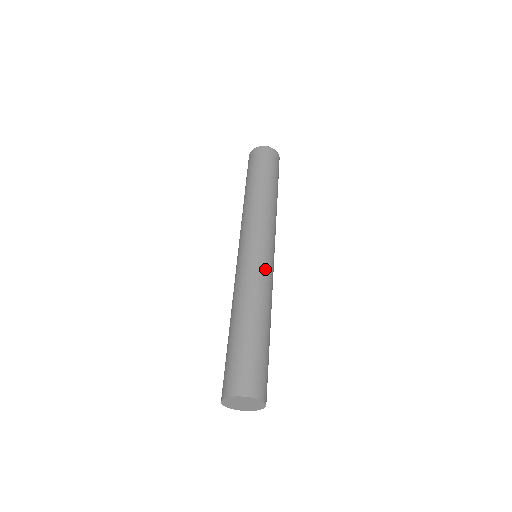
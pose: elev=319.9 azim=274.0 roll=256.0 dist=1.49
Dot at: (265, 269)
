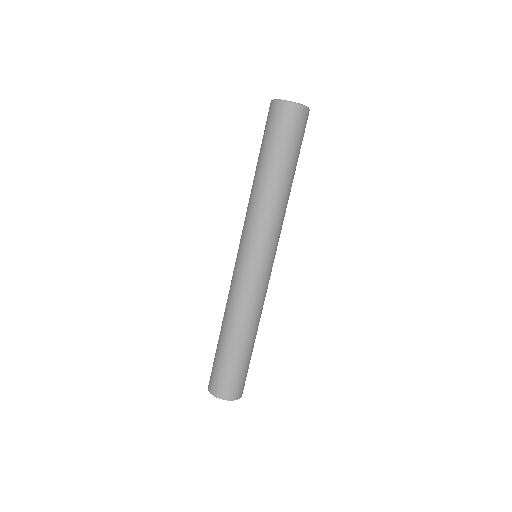
Dot at: (260, 287)
